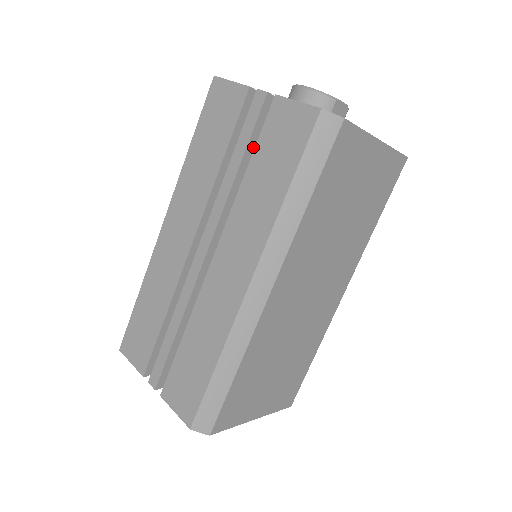
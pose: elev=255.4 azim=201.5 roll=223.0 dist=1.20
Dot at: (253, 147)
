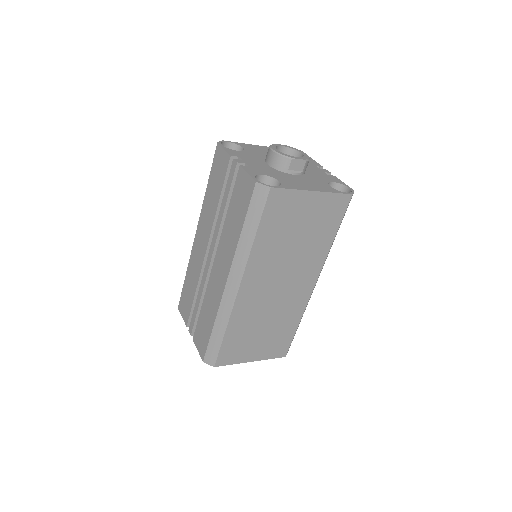
Dot at: occluded
